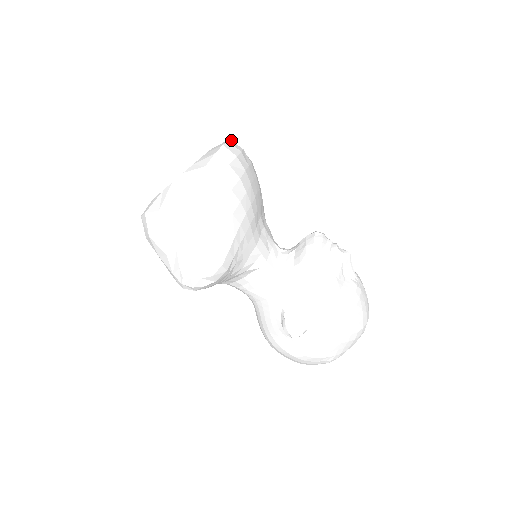
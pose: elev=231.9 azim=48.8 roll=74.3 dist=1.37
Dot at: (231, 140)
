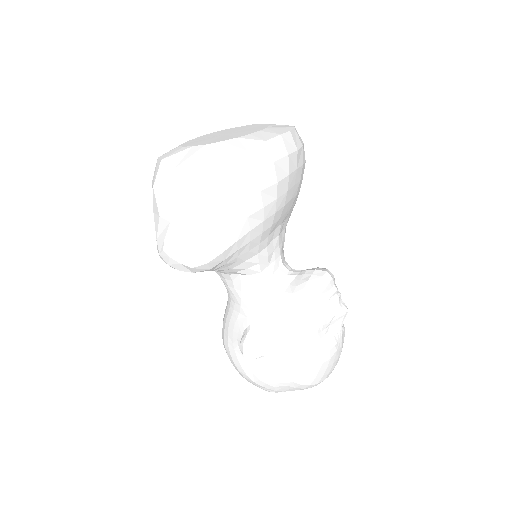
Dot at: (295, 129)
